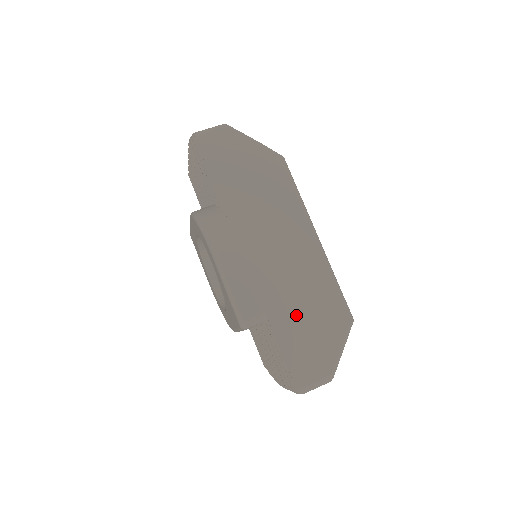
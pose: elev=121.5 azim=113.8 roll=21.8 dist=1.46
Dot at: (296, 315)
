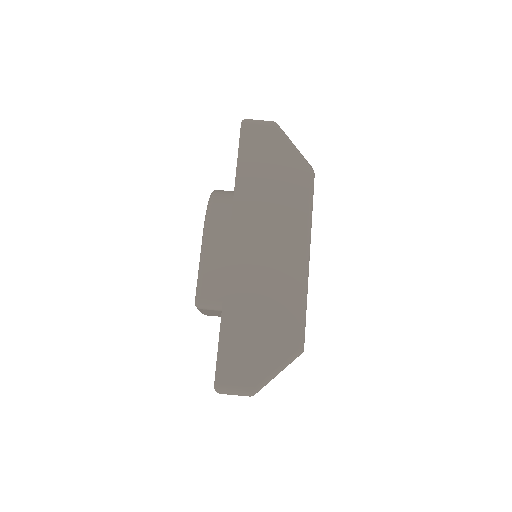
Dot at: (250, 318)
